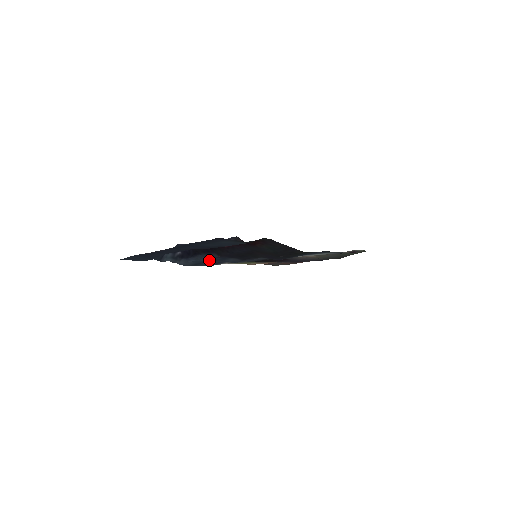
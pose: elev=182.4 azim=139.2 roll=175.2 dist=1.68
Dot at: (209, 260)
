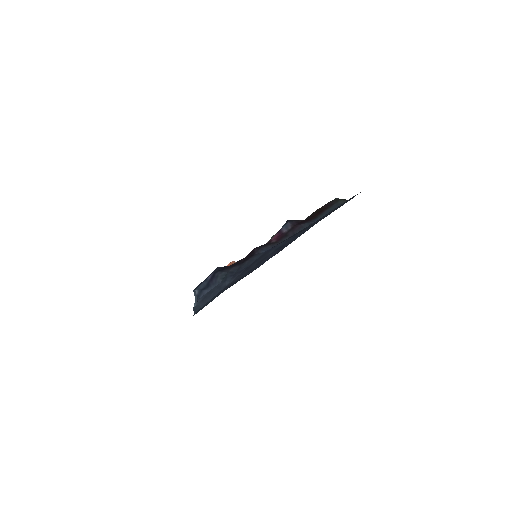
Dot at: occluded
